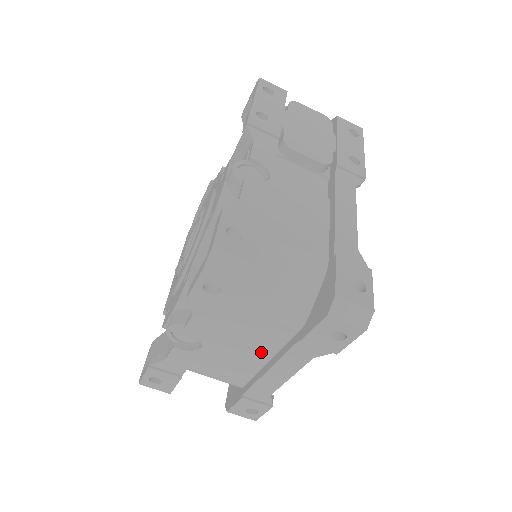
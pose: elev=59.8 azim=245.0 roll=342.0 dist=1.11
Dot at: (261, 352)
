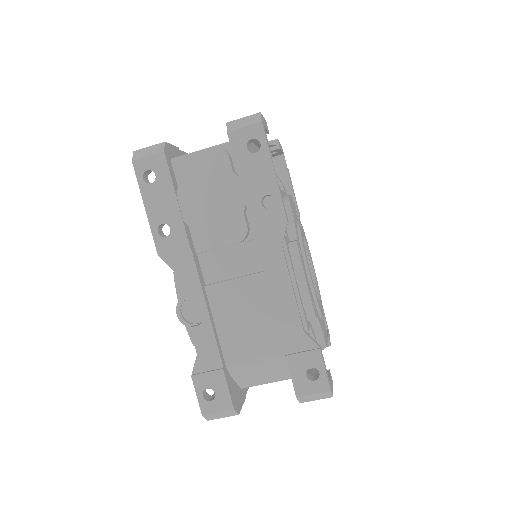
Dot at: occluded
